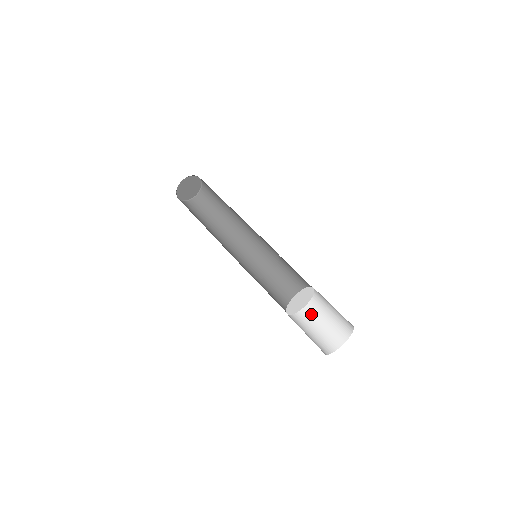
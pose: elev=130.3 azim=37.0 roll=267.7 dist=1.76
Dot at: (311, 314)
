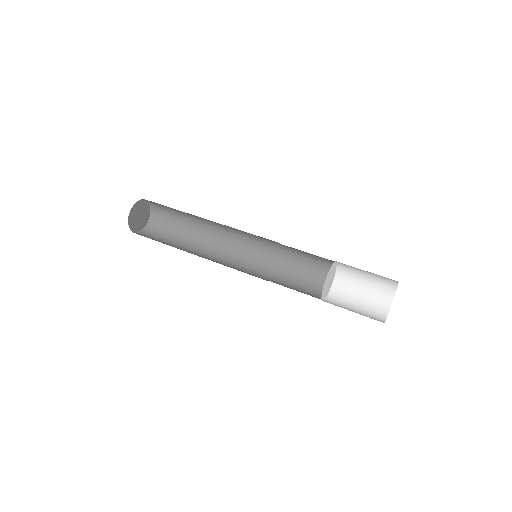
Dot at: (347, 277)
